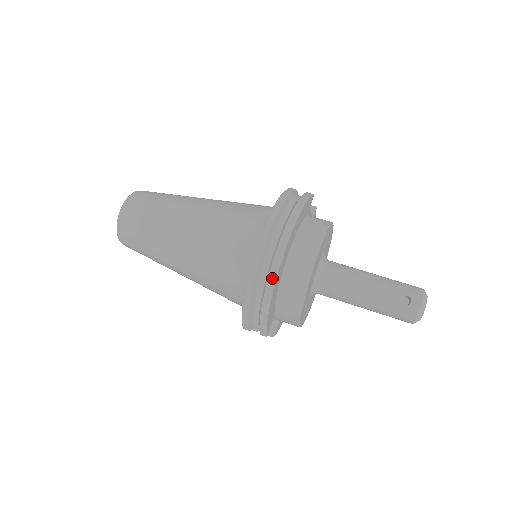
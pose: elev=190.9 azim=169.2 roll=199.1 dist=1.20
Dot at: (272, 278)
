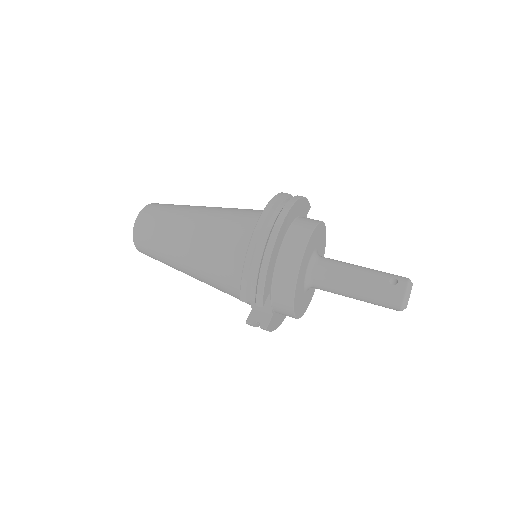
Dot at: (274, 234)
